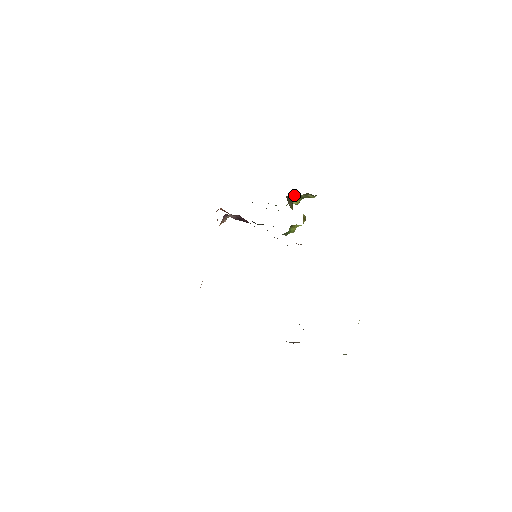
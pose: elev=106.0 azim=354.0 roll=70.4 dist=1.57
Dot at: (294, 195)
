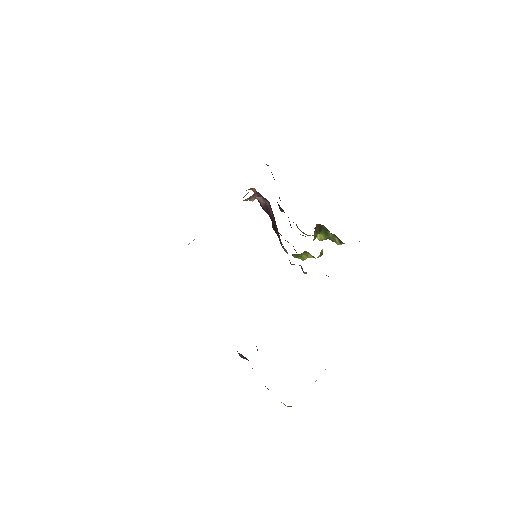
Dot at: (324, 228)
